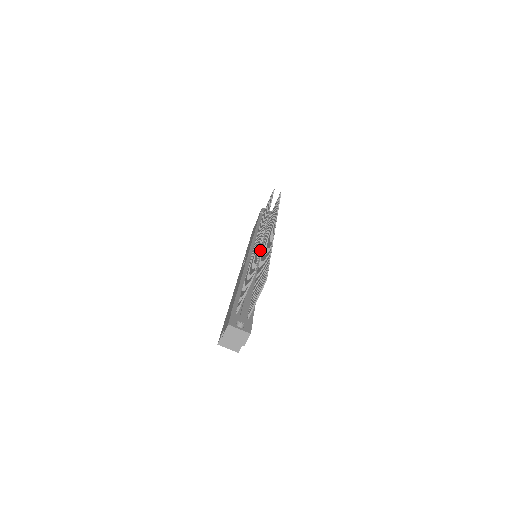
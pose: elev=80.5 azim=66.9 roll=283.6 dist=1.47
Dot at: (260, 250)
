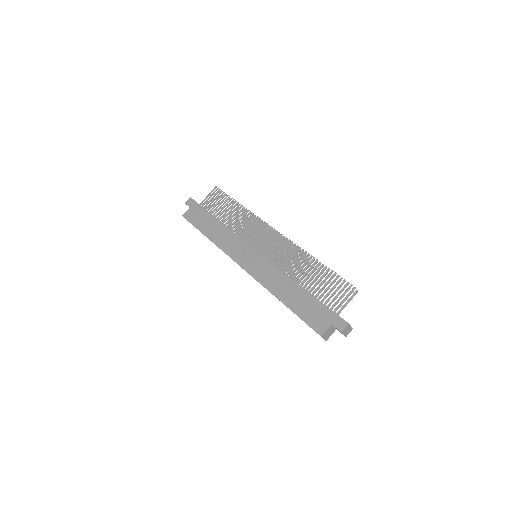
Dot at: occluded
